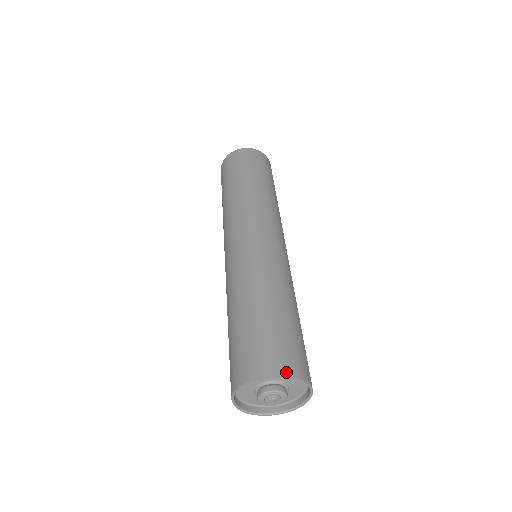
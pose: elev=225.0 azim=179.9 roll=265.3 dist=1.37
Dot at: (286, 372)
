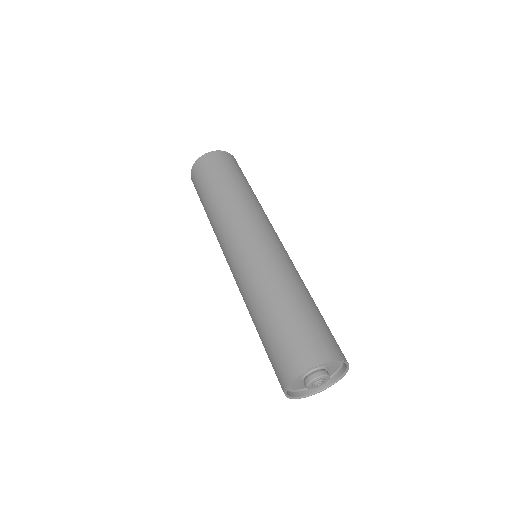
Dot at: (332, 358)
